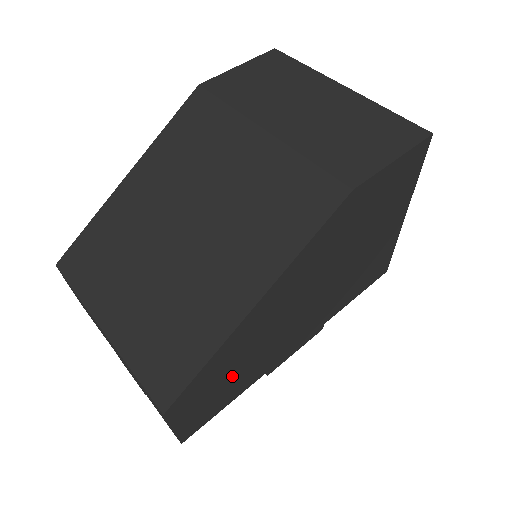
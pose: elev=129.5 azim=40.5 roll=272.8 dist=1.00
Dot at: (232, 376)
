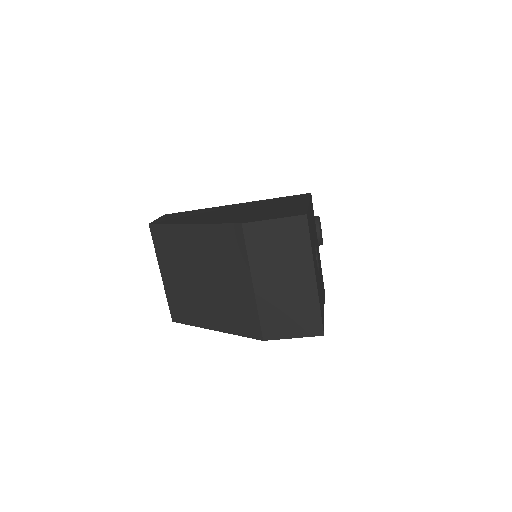
Dot at: occluded
